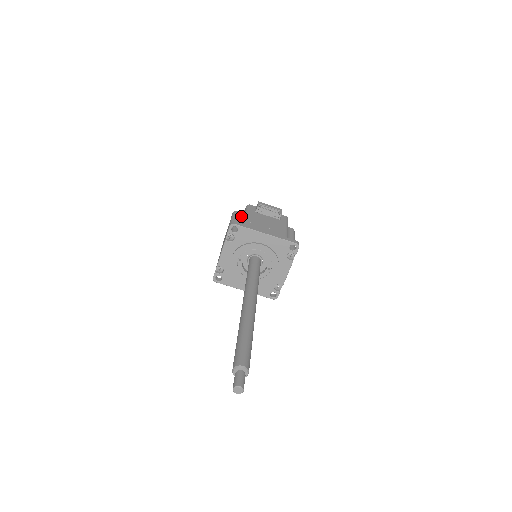
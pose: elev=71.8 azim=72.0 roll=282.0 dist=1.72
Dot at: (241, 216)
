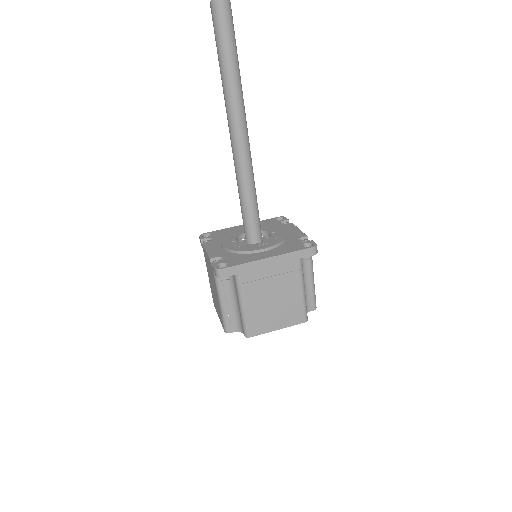
Dot at: occluded
